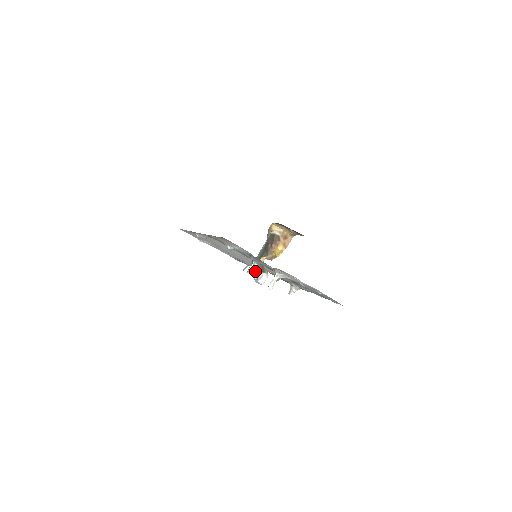
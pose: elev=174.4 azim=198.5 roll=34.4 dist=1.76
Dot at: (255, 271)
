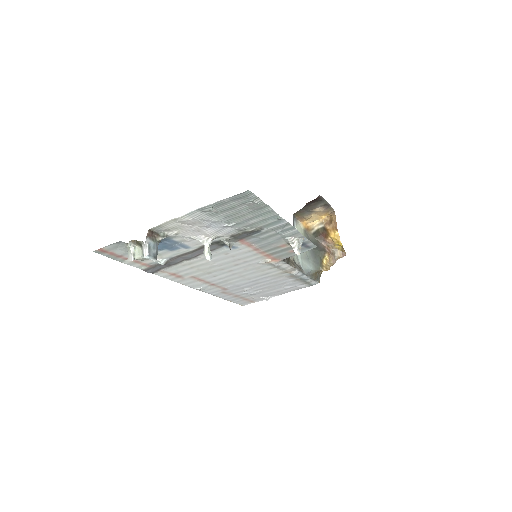
Dot at: (139, 252)
